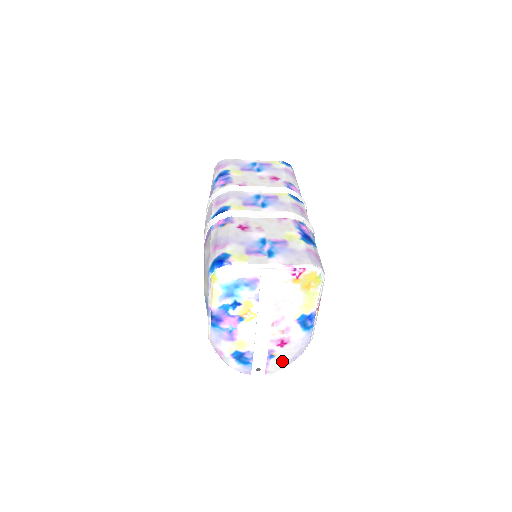
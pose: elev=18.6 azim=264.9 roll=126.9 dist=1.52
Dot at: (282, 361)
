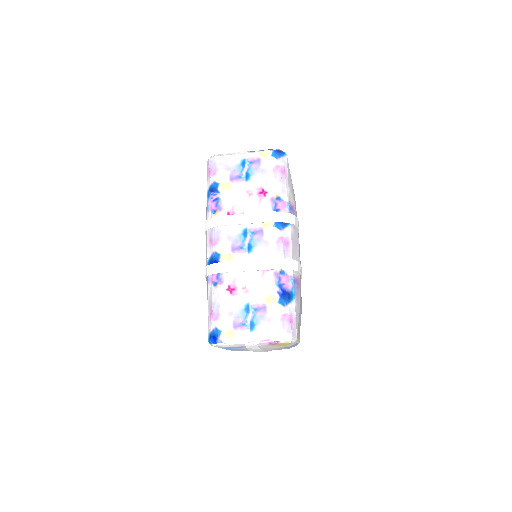
Dot at: occluded
